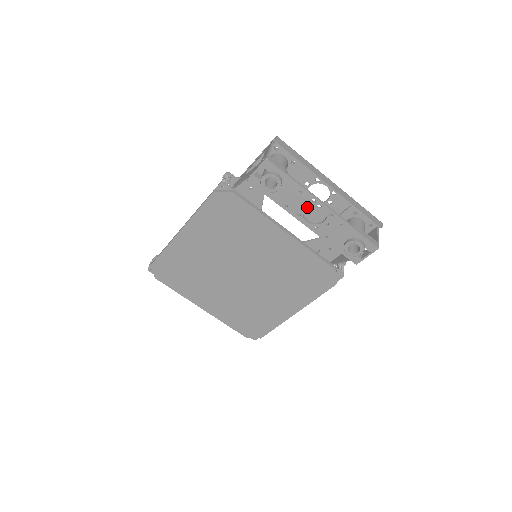
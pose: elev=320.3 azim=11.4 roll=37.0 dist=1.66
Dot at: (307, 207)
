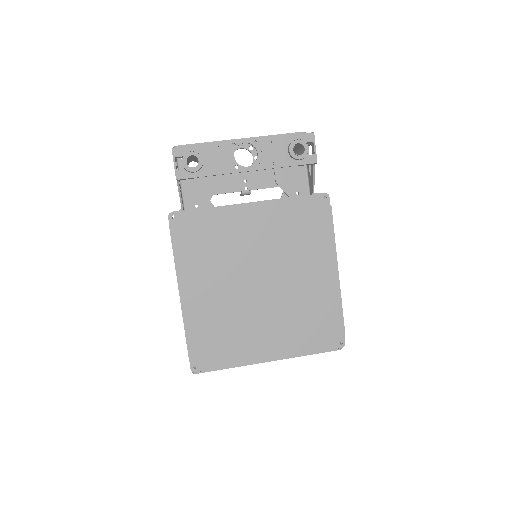
Dot at: (247, 178)
